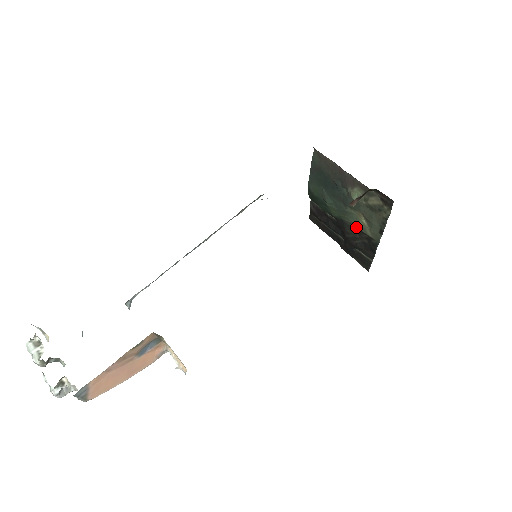
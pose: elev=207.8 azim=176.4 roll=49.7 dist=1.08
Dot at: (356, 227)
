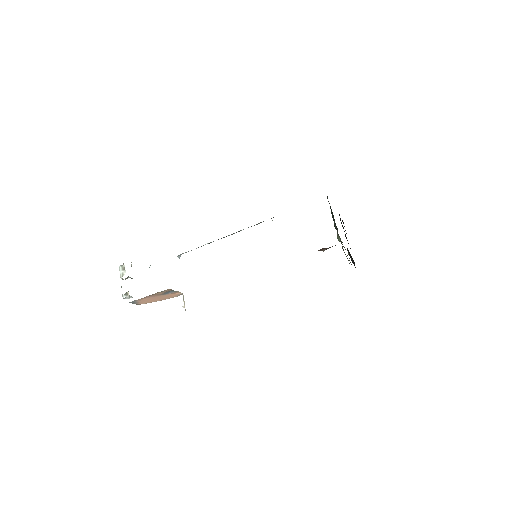
Dot at: occluded
